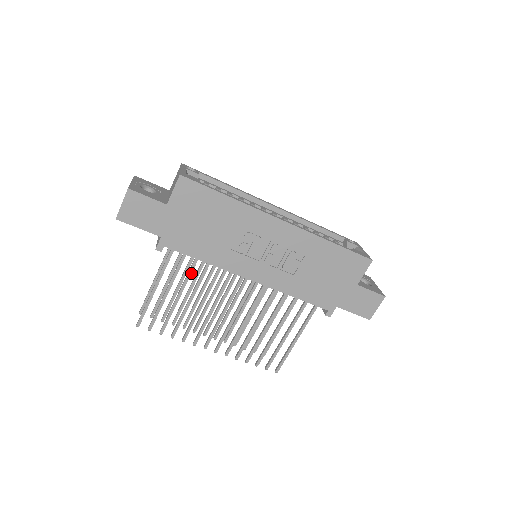
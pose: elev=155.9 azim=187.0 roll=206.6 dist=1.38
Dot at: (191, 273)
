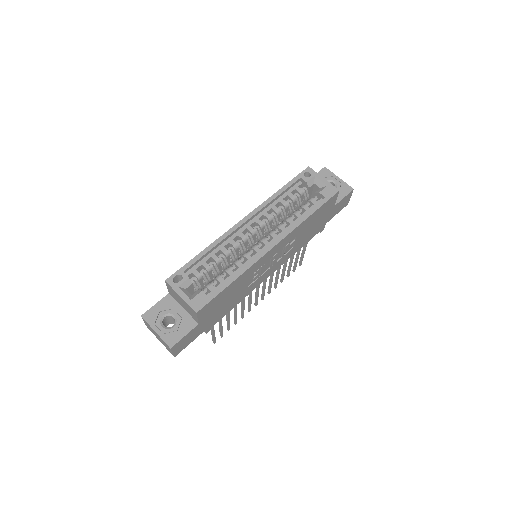
Dot at: occluded
